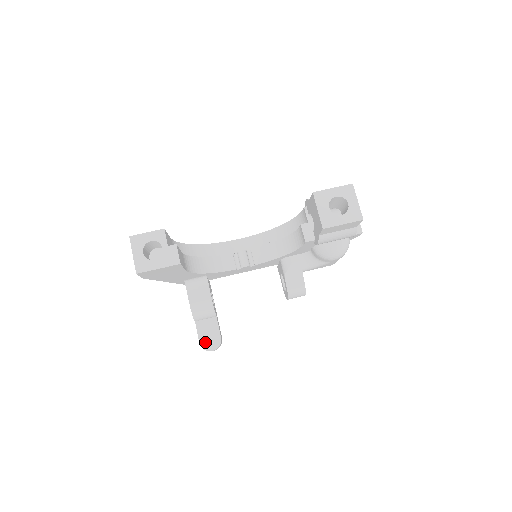
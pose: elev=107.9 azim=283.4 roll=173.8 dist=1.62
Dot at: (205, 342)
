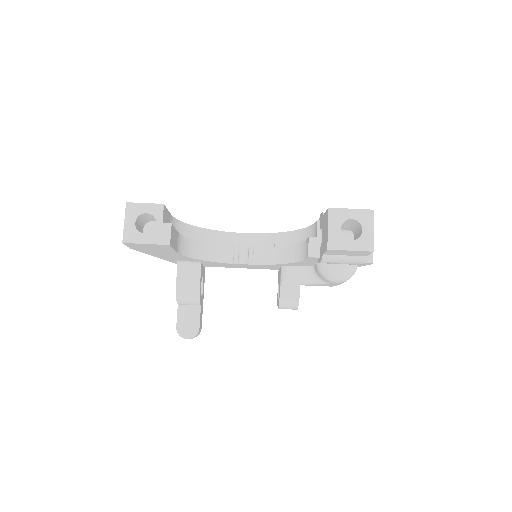
Dot at: (182, 328)
